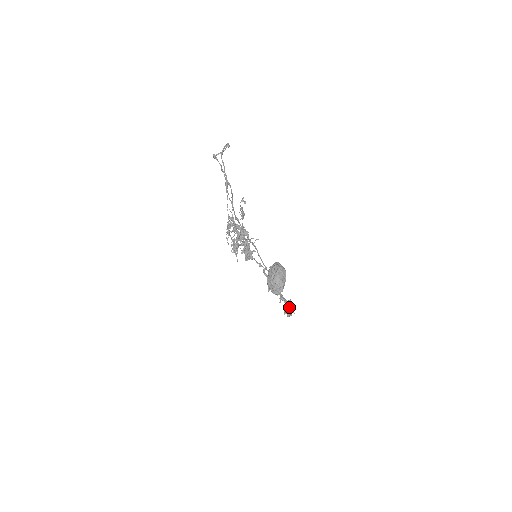
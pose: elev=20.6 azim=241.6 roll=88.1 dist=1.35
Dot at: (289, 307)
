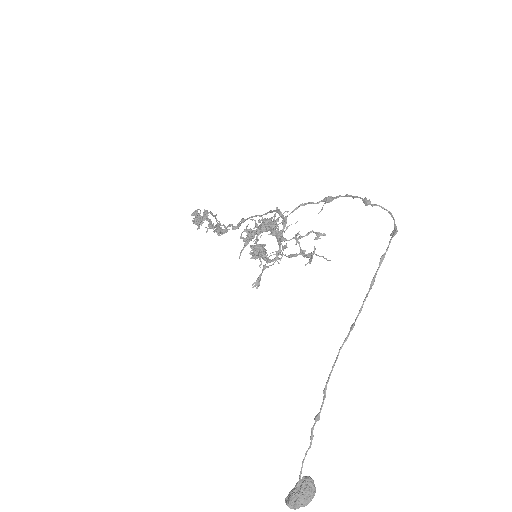
Dot at: occluded
